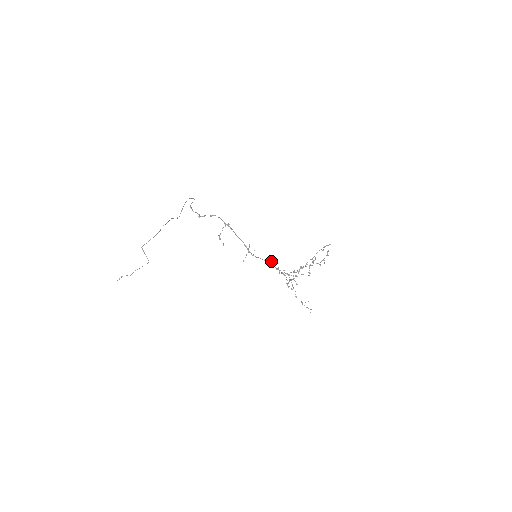
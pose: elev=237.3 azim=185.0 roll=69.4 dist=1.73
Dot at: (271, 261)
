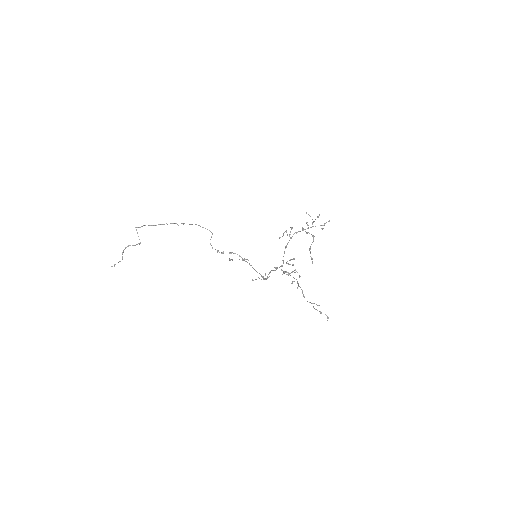
Dot at: (277, 268)
